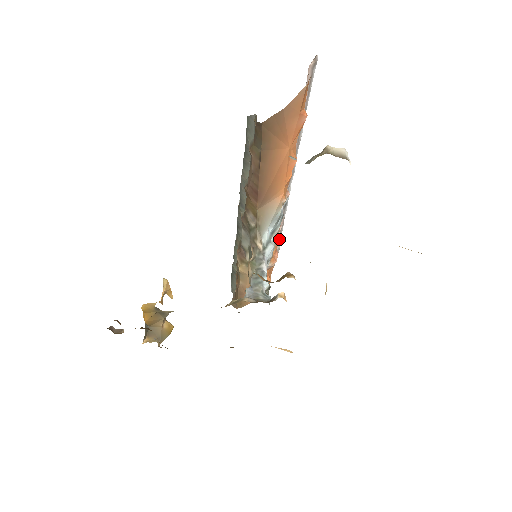
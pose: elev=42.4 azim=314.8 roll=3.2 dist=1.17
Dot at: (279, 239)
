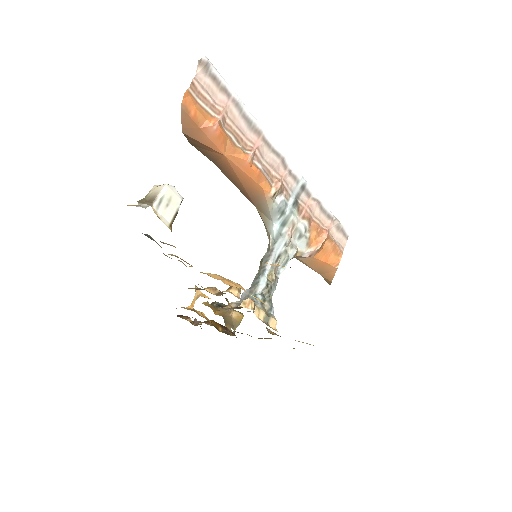
Dot at: (328, 217)
